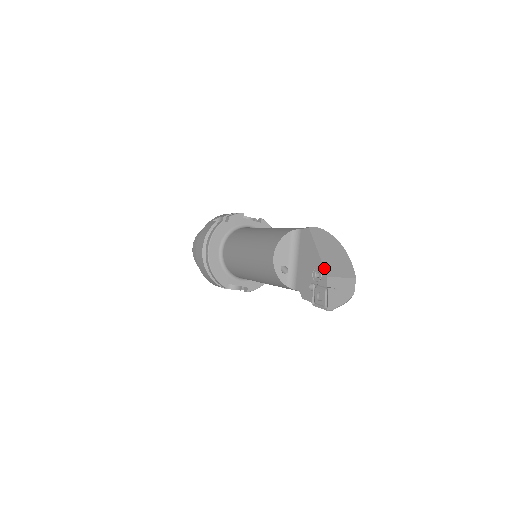
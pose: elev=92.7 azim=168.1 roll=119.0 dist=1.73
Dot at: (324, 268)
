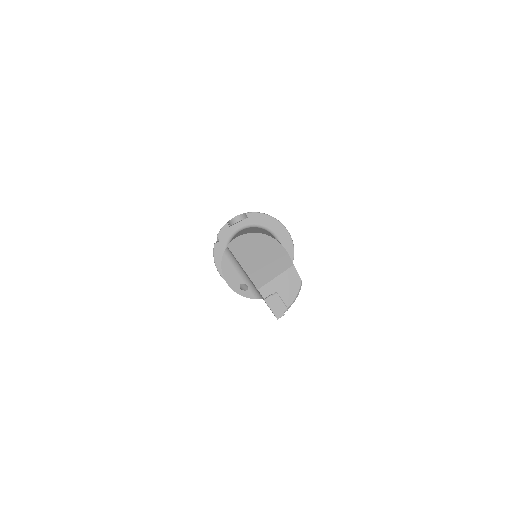
Dot at: (252, 282)
